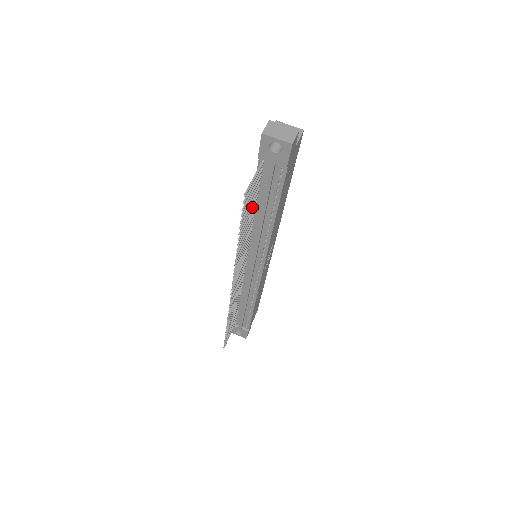
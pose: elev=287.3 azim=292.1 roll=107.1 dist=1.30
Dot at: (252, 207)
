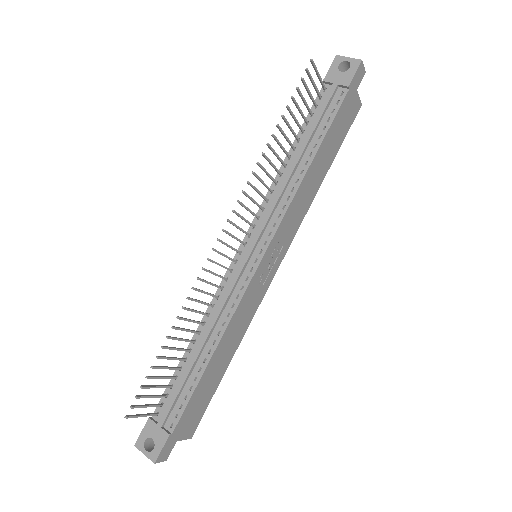
Dot at: (295, 135)
